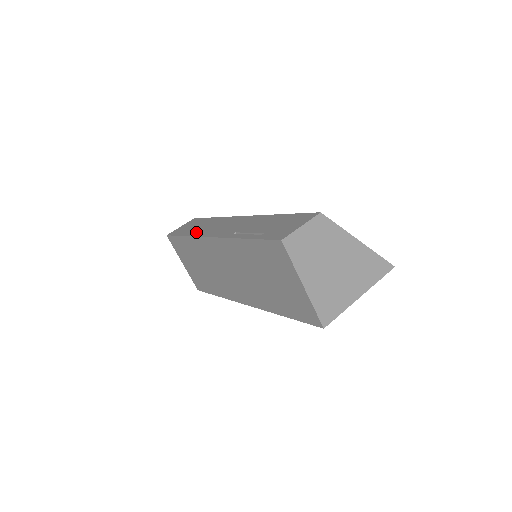
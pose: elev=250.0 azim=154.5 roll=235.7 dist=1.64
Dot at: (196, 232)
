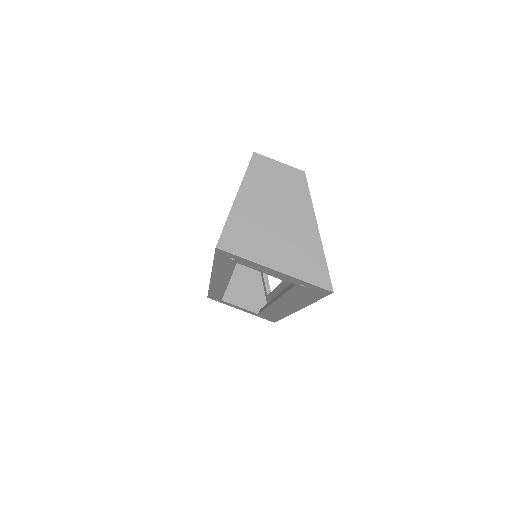
Dot at: occluded
